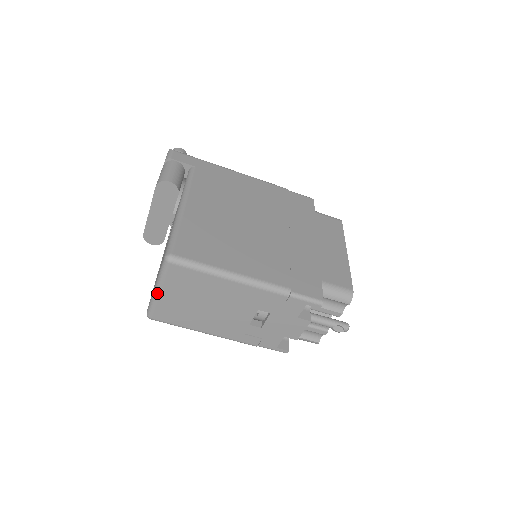
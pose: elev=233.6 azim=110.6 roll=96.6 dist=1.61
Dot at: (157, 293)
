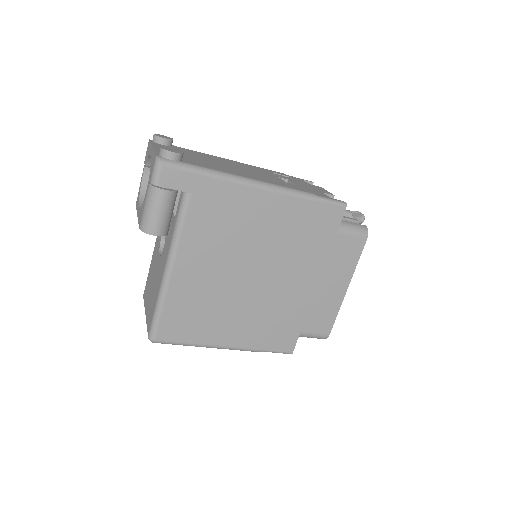
Dot at: occluded
